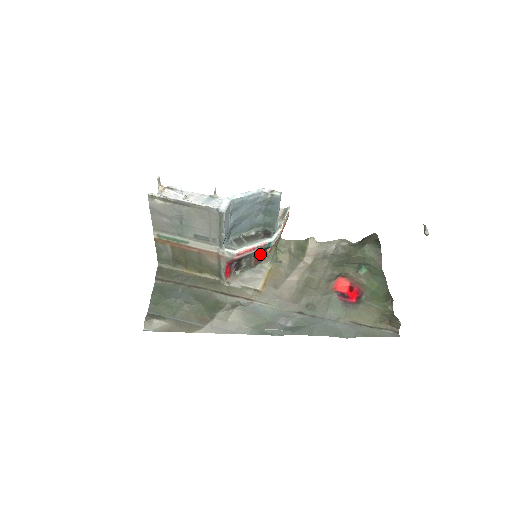
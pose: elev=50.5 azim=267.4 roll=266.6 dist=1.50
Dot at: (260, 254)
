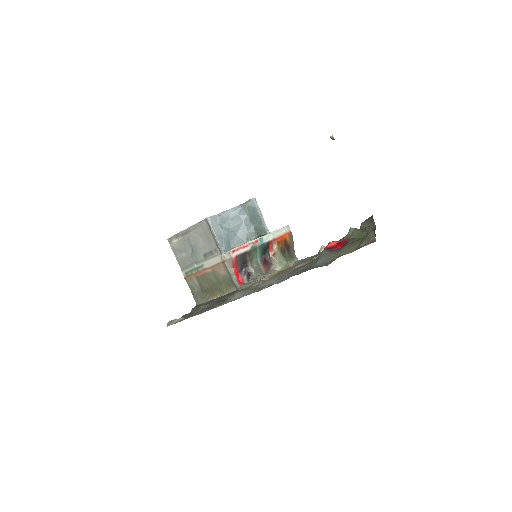
Dot at: (265, 260)
